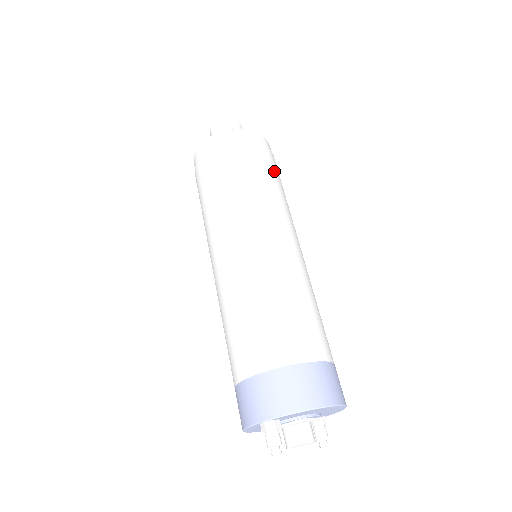
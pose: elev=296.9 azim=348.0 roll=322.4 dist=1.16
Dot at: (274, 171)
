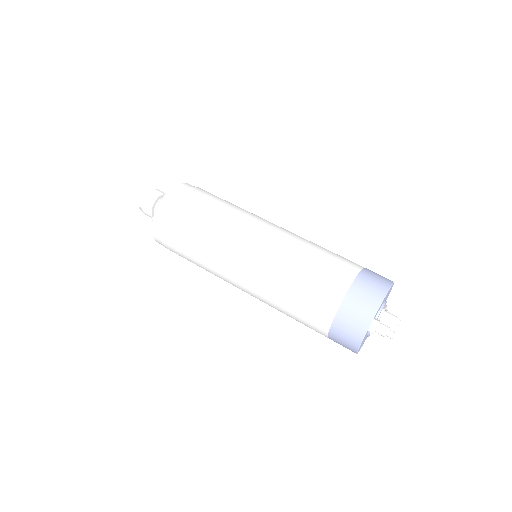
Dot at: (217, 197)
